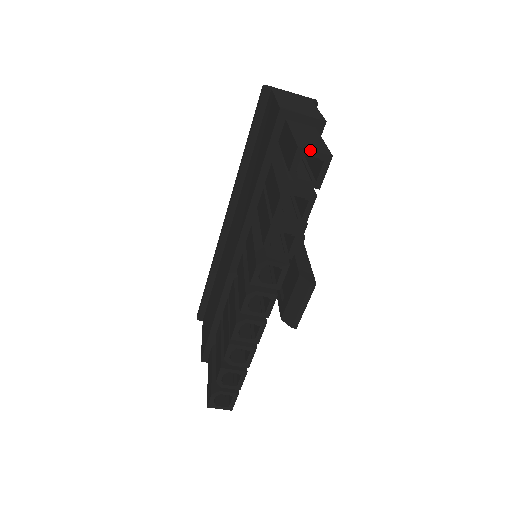
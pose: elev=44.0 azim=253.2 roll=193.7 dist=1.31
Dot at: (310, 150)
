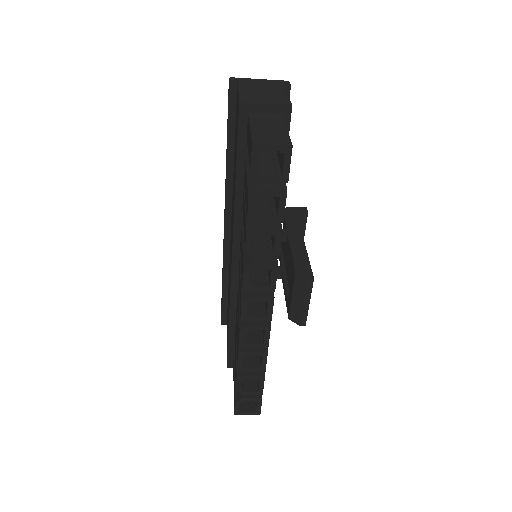
Dot at: (266, 144)
